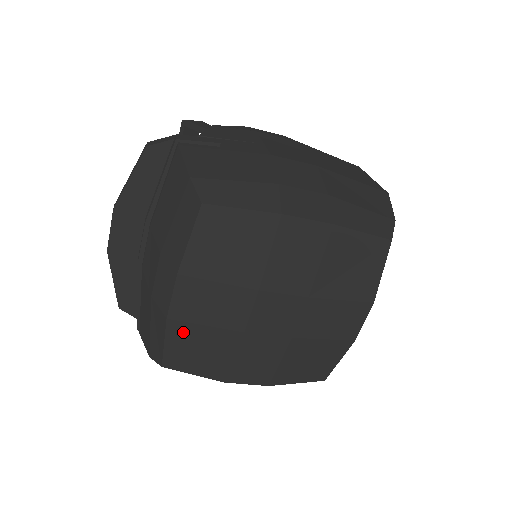
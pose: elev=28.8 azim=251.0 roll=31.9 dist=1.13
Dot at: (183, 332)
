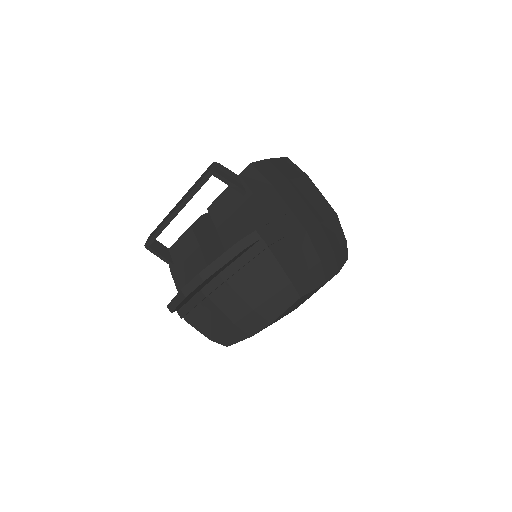
Dot at: occluded
